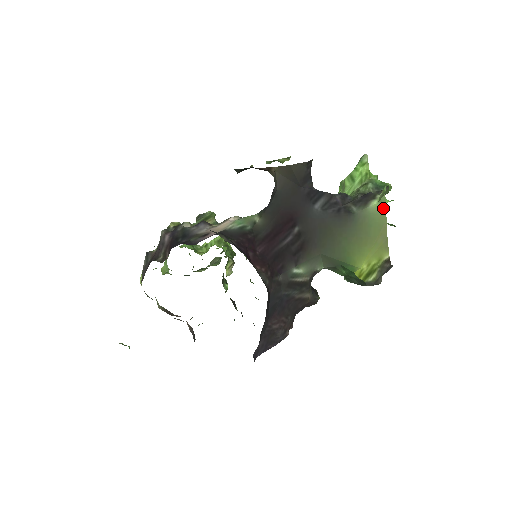
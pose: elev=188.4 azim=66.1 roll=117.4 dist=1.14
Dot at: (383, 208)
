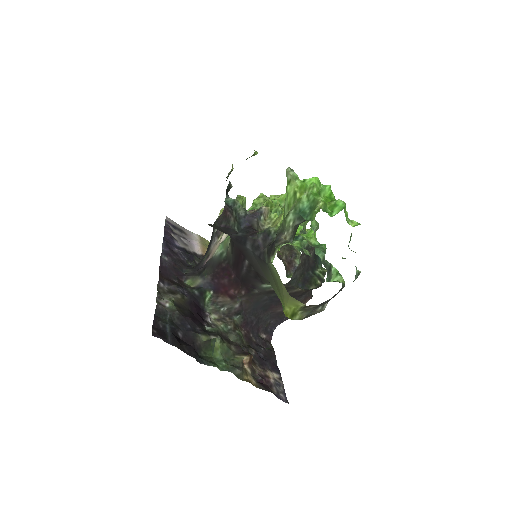
Dot at: (276, 270)
